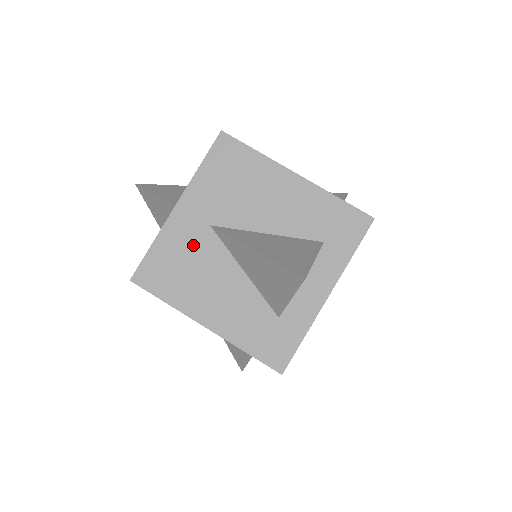
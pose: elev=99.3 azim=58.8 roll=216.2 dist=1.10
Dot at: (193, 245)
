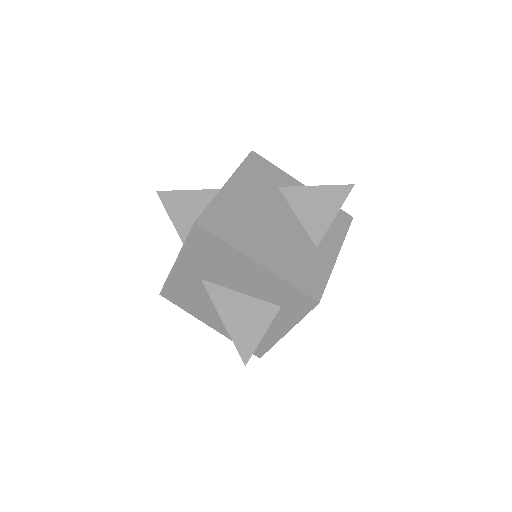
Dot at: (192, 287)
